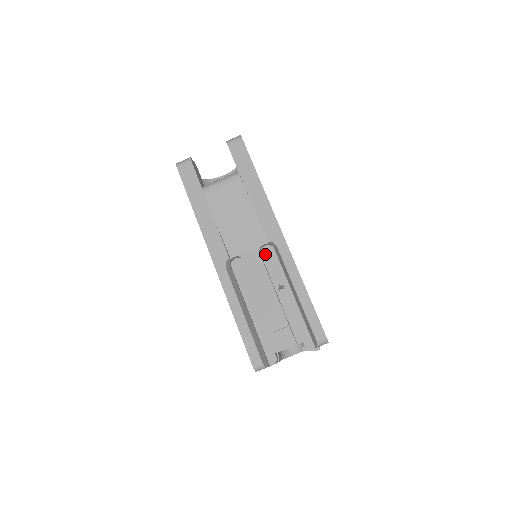
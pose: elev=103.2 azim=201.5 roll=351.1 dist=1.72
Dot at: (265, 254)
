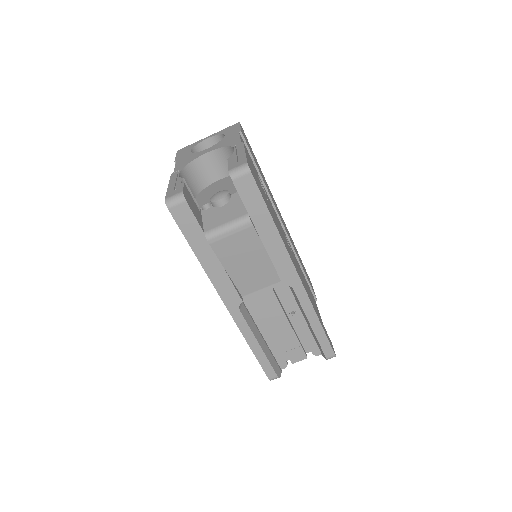
Dot at: (277, 286)
